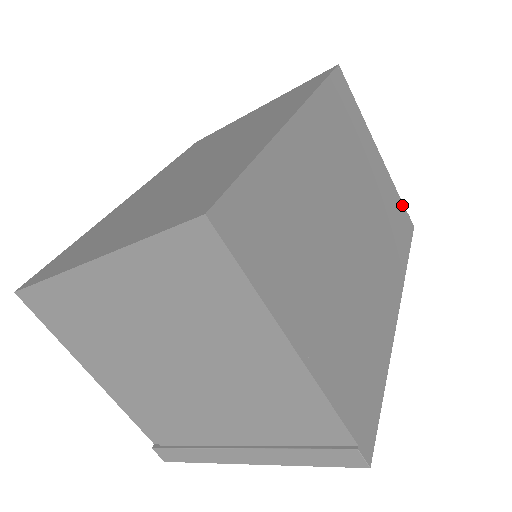
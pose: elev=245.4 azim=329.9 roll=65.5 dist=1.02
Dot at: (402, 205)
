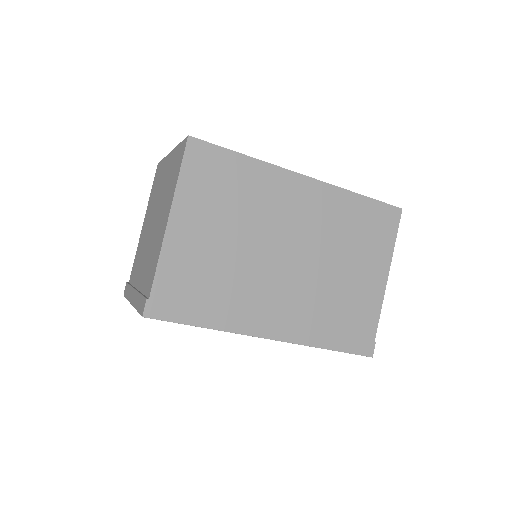
Dot at: (374, 331)
